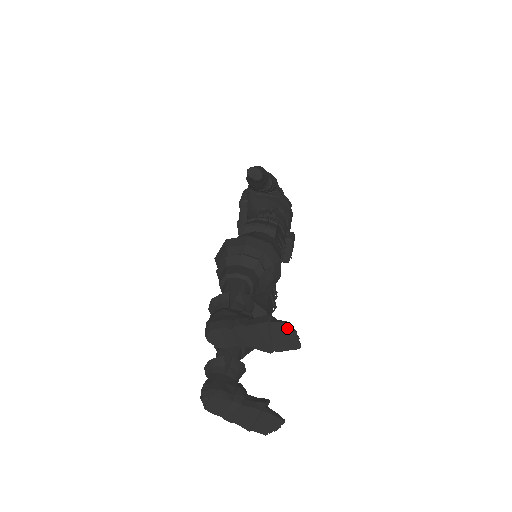
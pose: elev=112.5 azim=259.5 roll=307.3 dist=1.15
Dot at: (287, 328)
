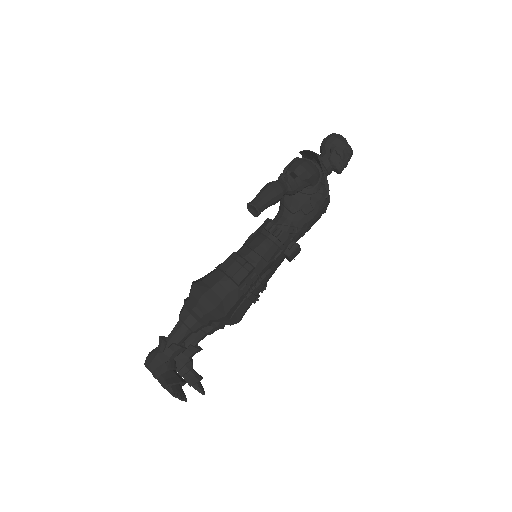
Dot at: (174, 396)
